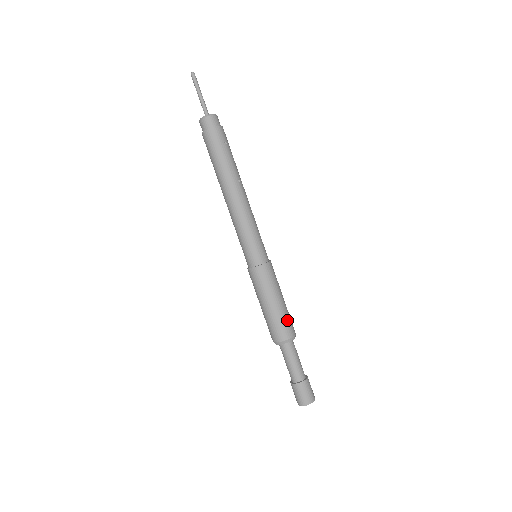
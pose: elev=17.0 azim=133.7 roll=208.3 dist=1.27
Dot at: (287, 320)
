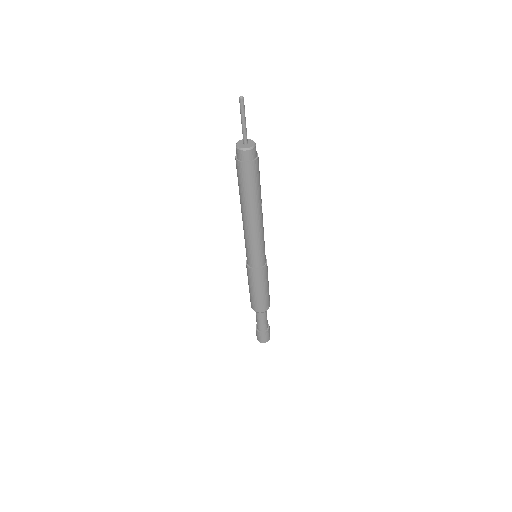
Dot at: (269, 298)
